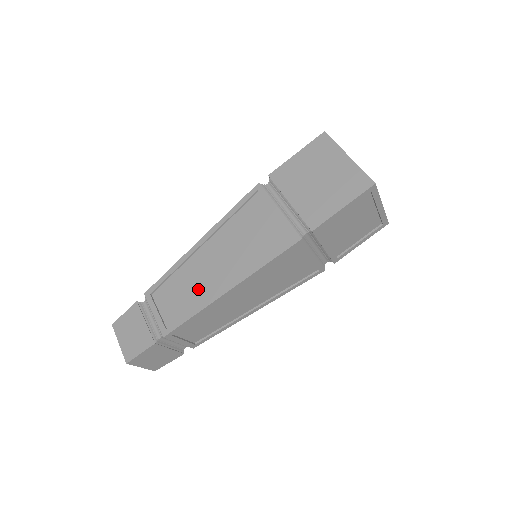
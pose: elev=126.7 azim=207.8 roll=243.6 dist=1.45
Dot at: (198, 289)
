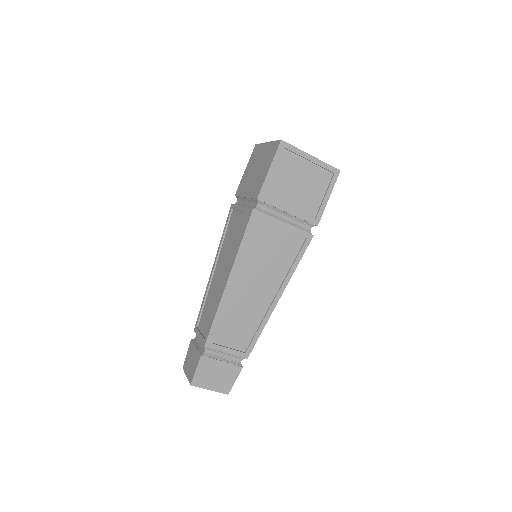
Dot at: (216, 297)
